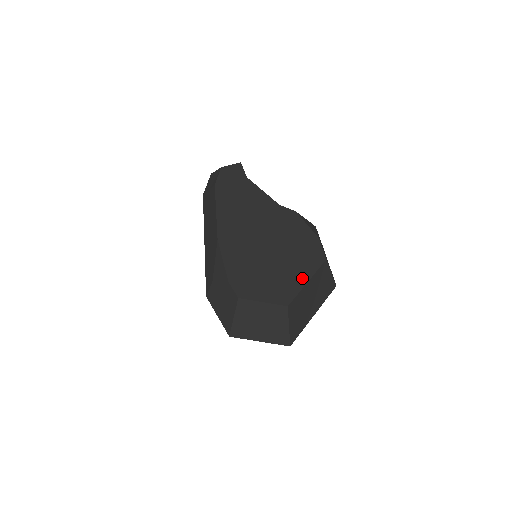
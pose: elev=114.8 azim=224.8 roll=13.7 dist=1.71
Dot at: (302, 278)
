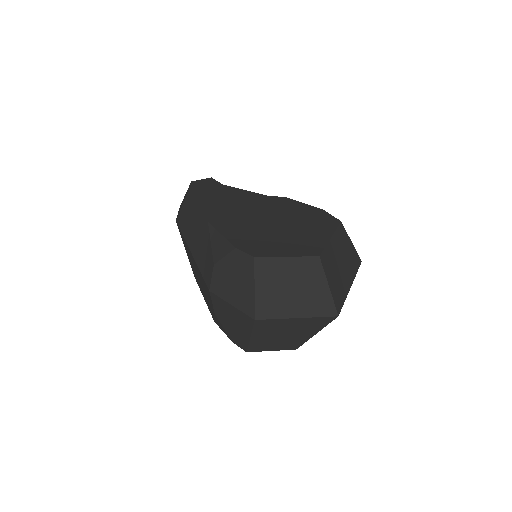
Dot at: (323, 235)
